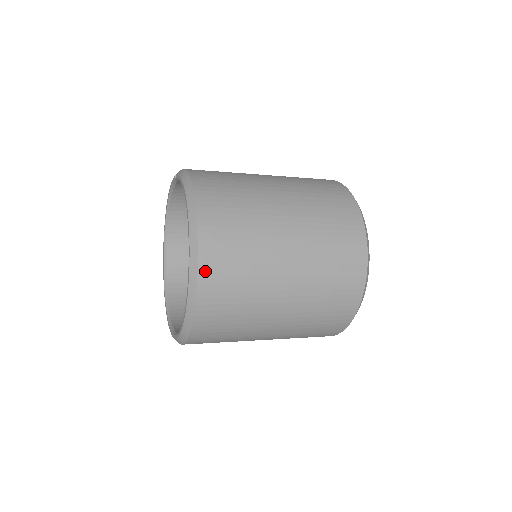
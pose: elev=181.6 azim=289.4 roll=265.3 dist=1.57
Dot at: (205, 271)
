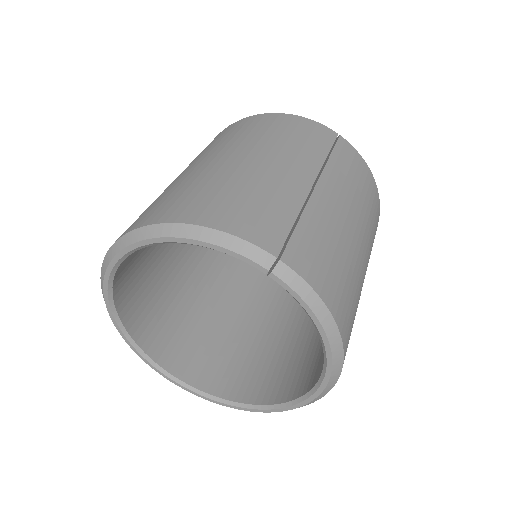
Dot at: occluded
